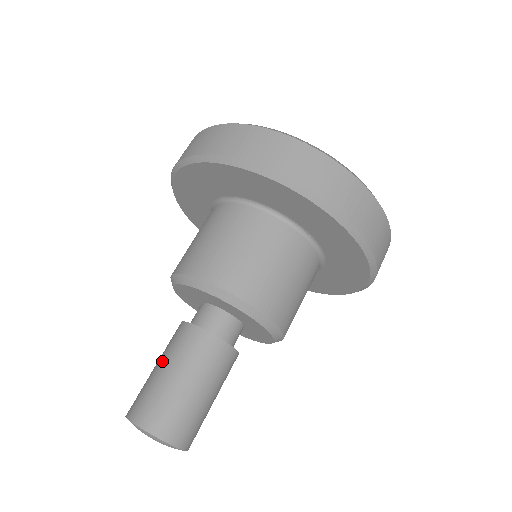
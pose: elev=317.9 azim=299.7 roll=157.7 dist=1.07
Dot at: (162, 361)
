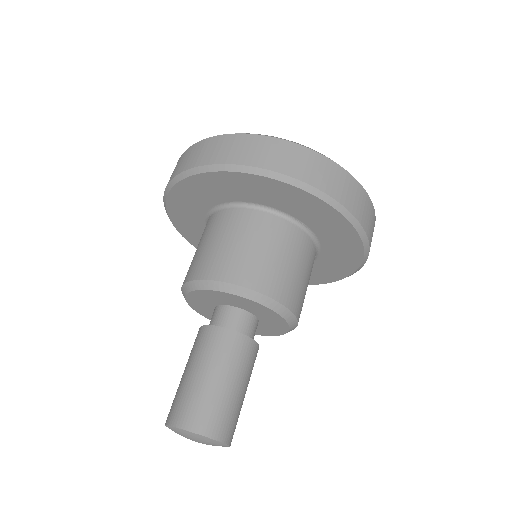
Dot at: (189, 365)
